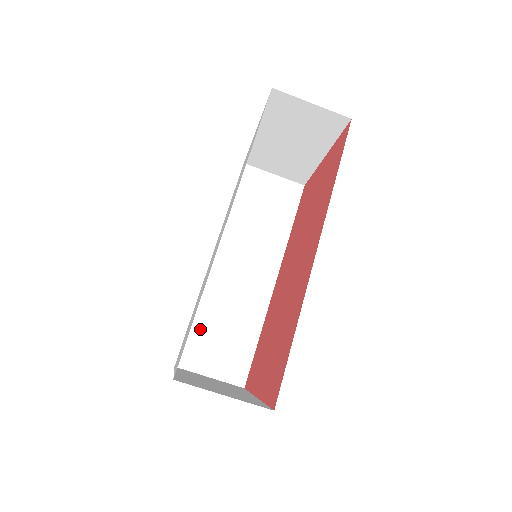
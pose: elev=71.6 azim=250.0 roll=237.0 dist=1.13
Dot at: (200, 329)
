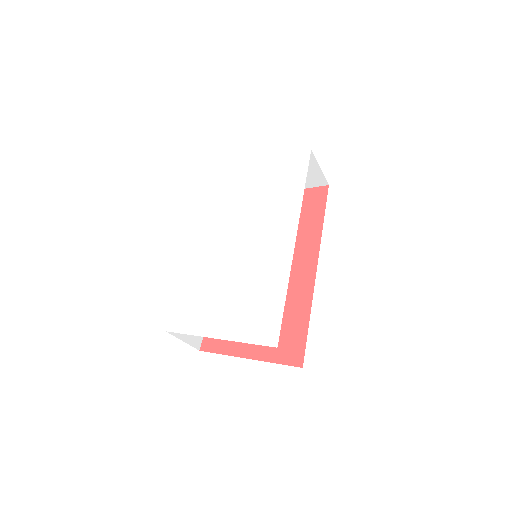
Dot at: occluded
